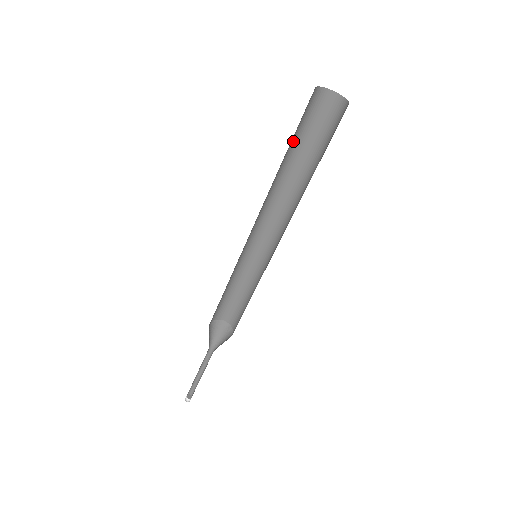
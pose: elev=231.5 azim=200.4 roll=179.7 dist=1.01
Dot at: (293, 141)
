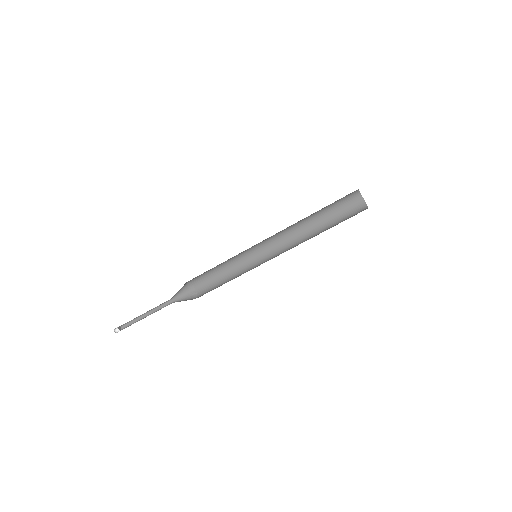
Dot at: (326, 206)
